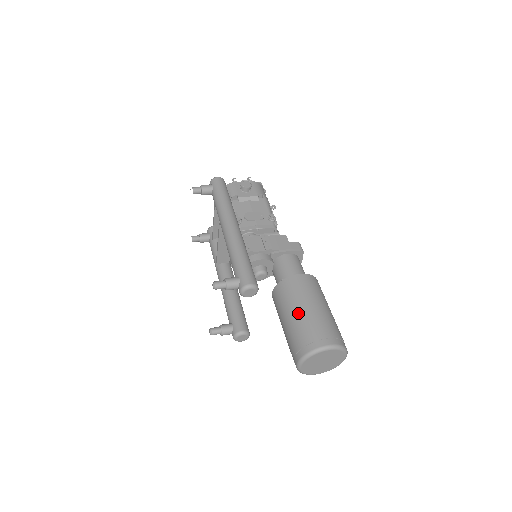
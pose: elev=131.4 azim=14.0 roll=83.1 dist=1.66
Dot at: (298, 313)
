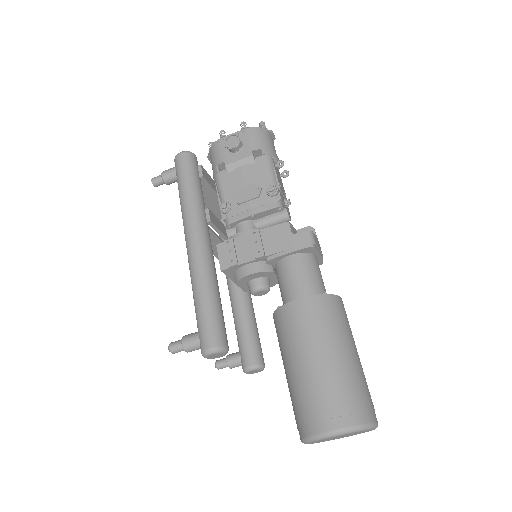
Dot at: (294, 370)
